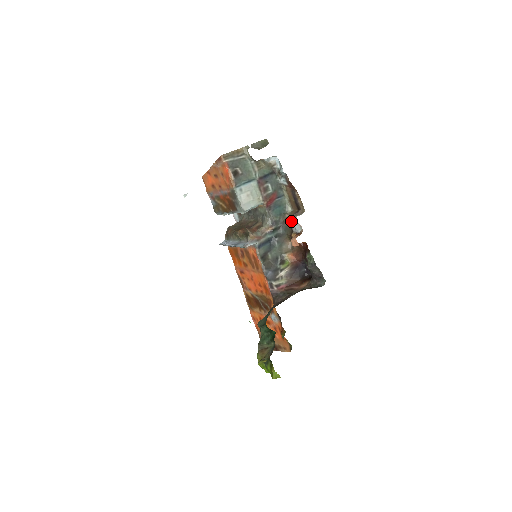
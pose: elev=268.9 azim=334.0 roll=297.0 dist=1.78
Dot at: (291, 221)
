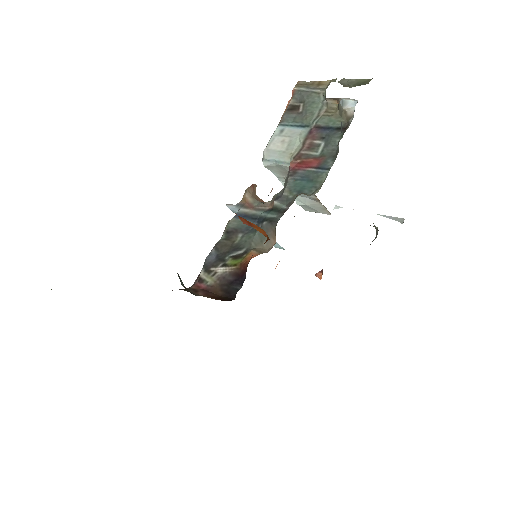
Dot at: occluded
